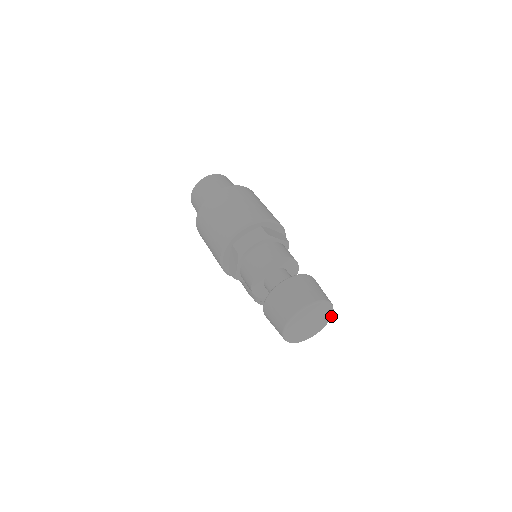
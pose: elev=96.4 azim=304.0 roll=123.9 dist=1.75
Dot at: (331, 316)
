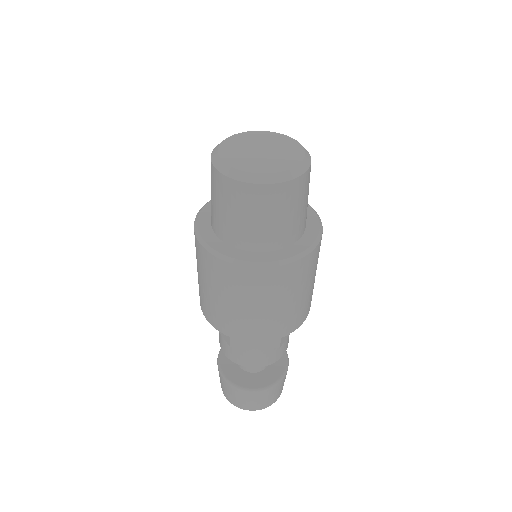
Dot at: occluded
